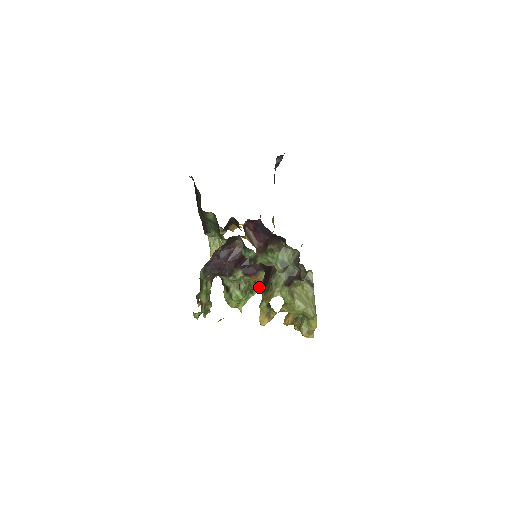
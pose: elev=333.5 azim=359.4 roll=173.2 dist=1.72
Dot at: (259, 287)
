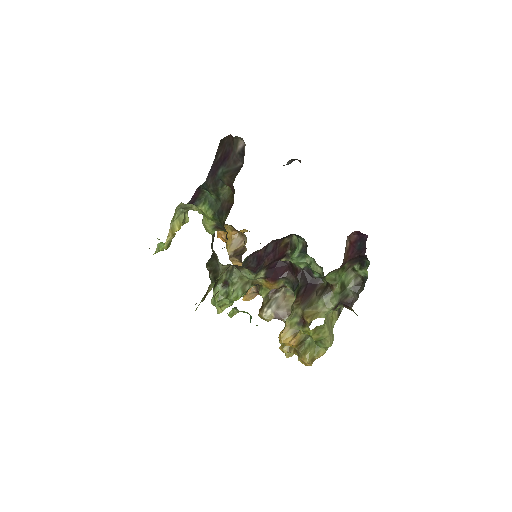
Dot at: (262, 294)
